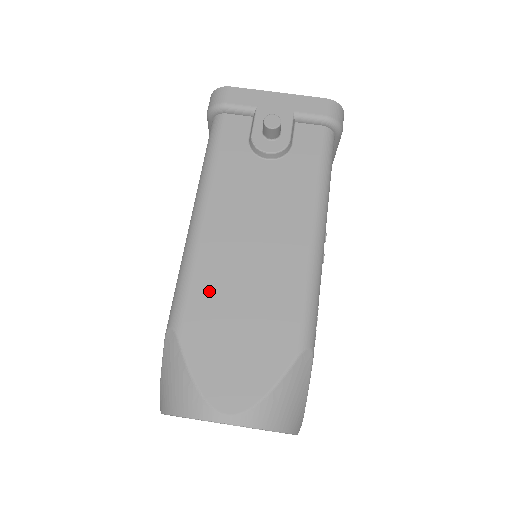
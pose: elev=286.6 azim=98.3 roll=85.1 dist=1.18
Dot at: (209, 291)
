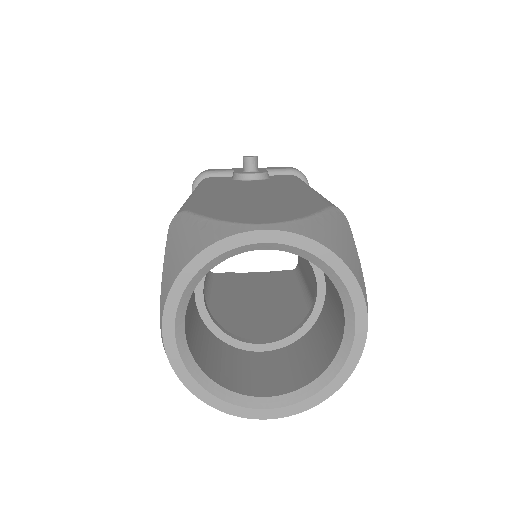
Dot at: (216, 200)
